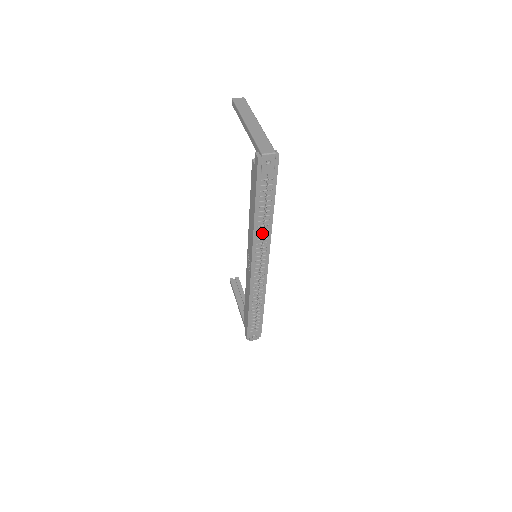
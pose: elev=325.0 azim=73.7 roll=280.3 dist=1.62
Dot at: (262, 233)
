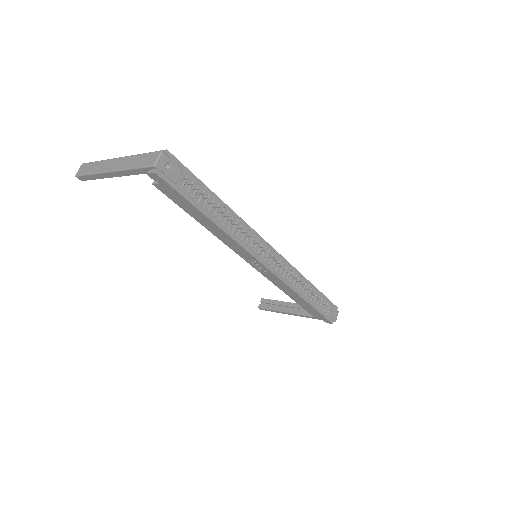
Dot at: (237, 230)
